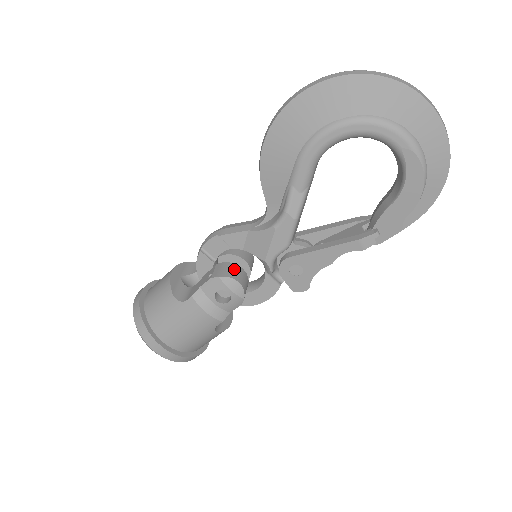
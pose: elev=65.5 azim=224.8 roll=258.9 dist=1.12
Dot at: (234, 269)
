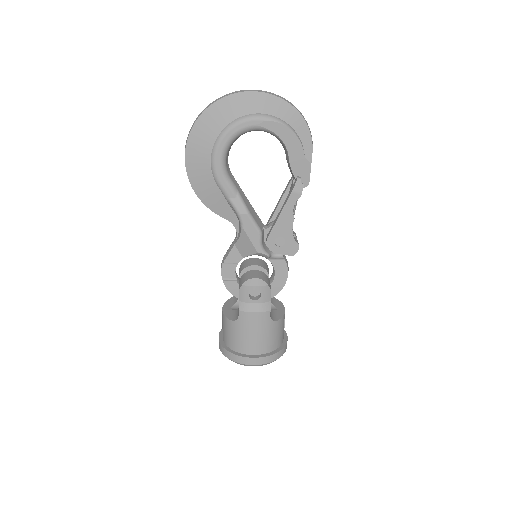
Dot at: (249, 274)
